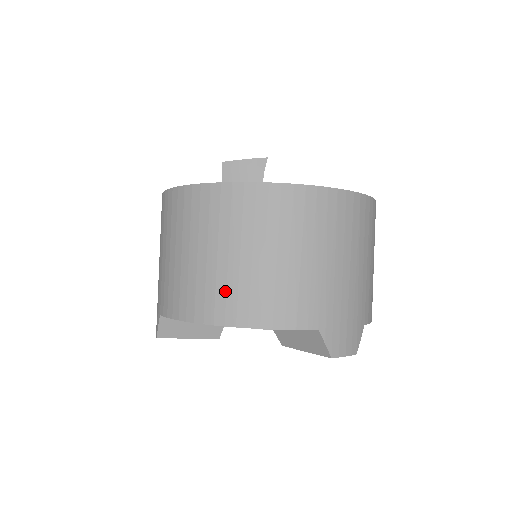
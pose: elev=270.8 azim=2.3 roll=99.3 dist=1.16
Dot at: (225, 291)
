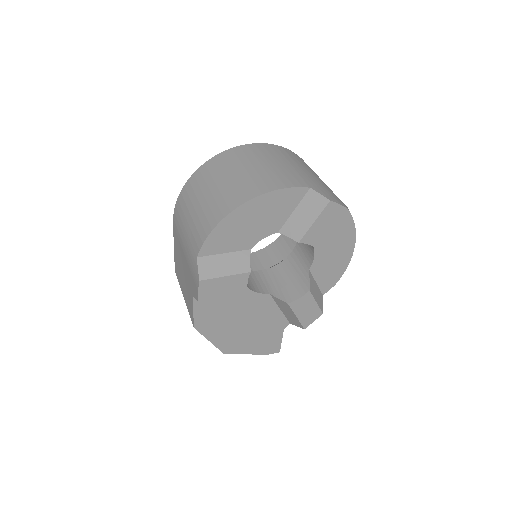
Dot at: (237, 189)
